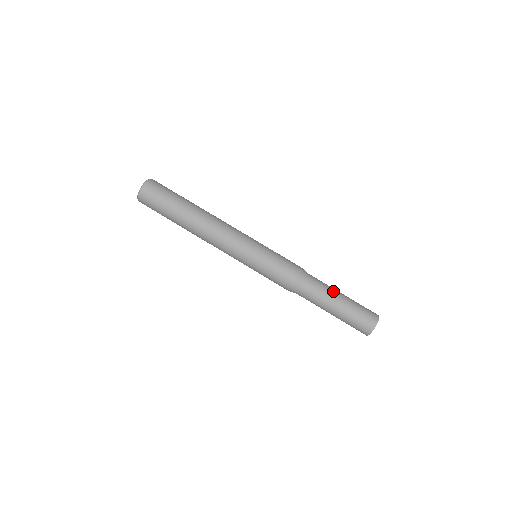
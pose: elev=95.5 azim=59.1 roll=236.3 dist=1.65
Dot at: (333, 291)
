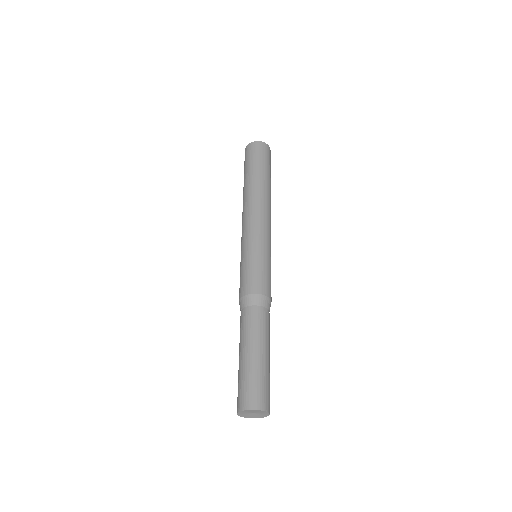
Dot at: (265, 341)
